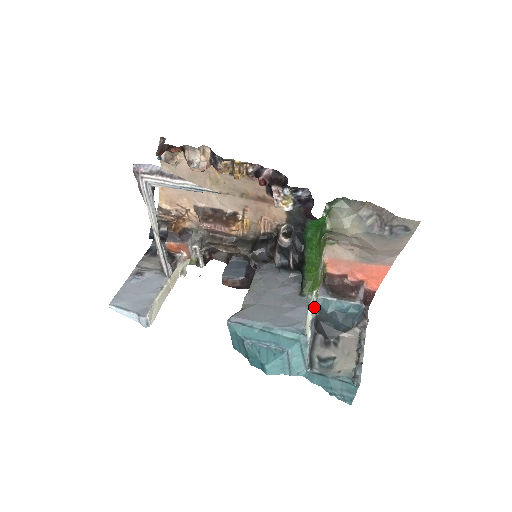
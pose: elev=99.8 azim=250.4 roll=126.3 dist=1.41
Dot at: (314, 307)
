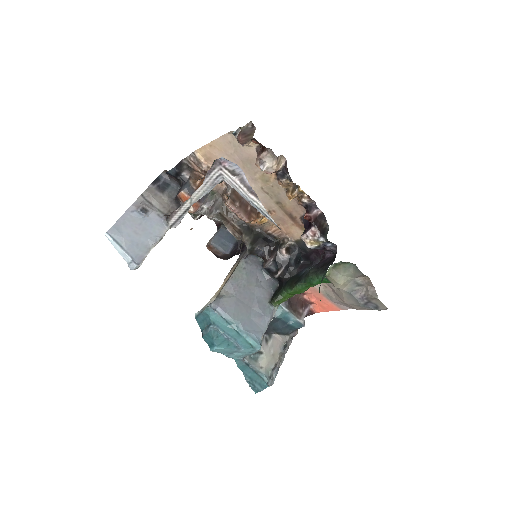
Dot at: occluded
